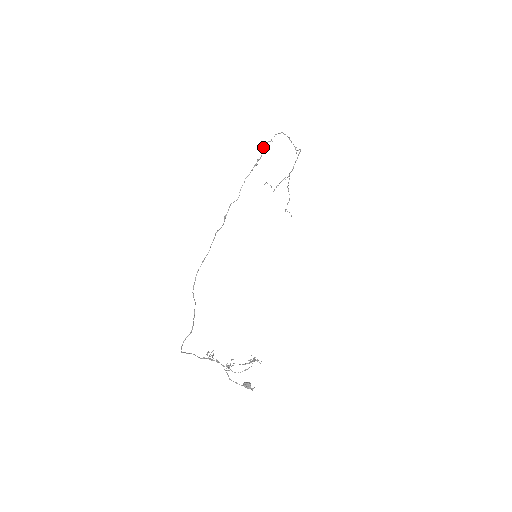
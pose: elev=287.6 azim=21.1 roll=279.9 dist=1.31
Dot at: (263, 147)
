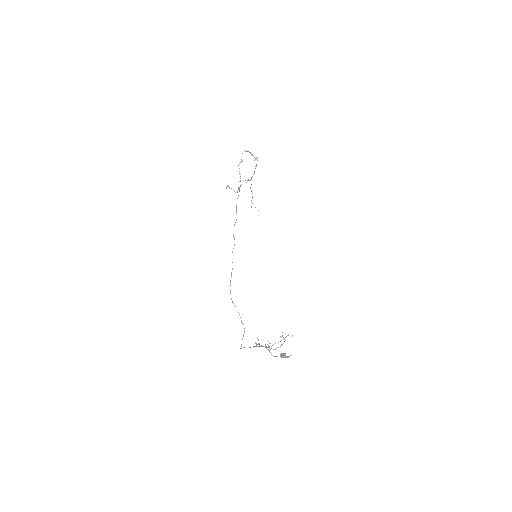
Dot at: occluded
